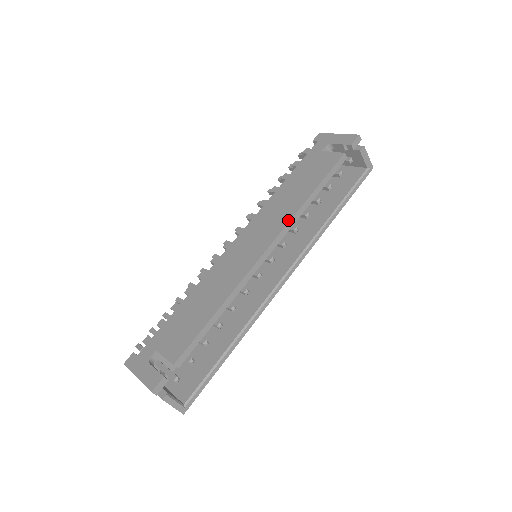
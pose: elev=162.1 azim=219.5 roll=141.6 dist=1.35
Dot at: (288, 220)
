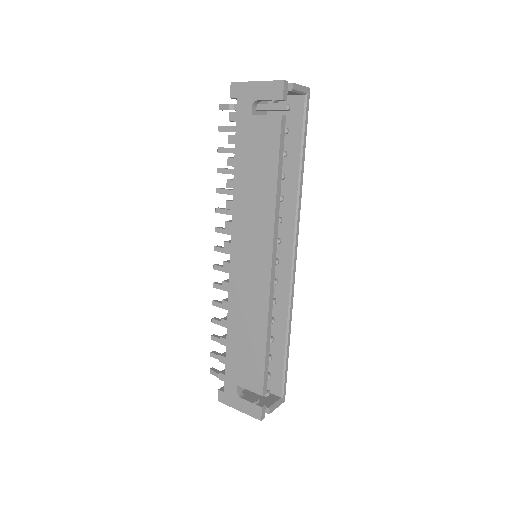
Dot at: (272, 227)
